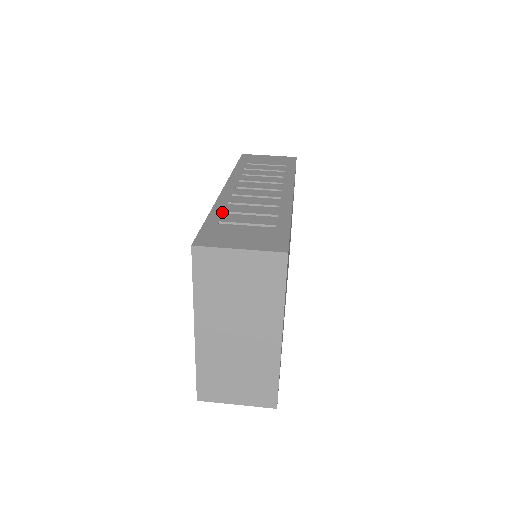
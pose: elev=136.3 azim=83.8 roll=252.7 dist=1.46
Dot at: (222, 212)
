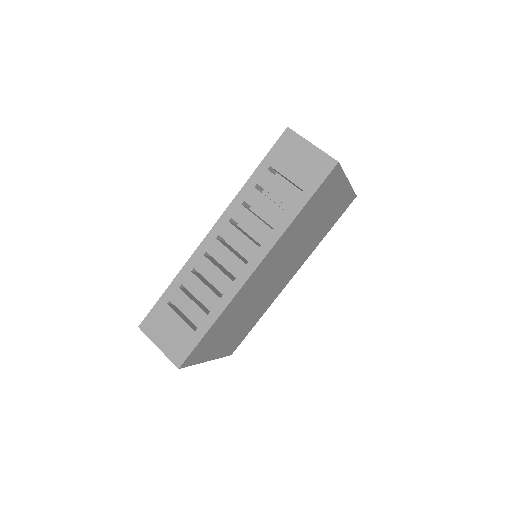
Dot at: (179, 286)
